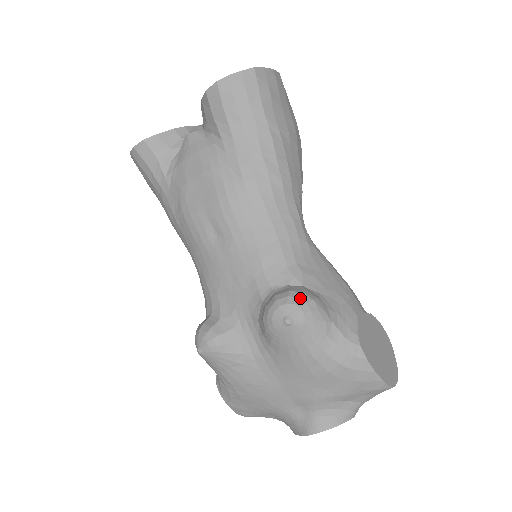
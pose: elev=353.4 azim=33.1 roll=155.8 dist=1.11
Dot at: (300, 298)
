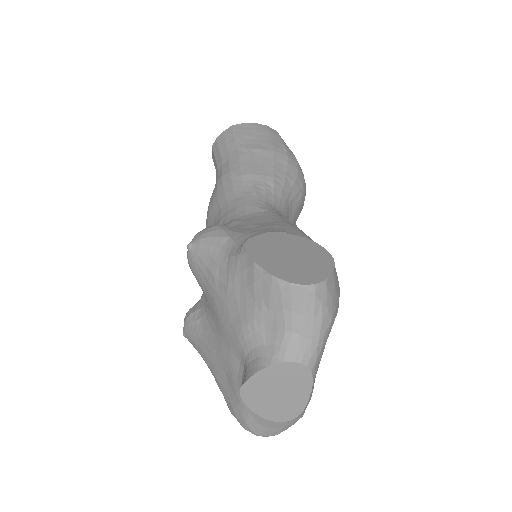
Dot at: (206, 228)
